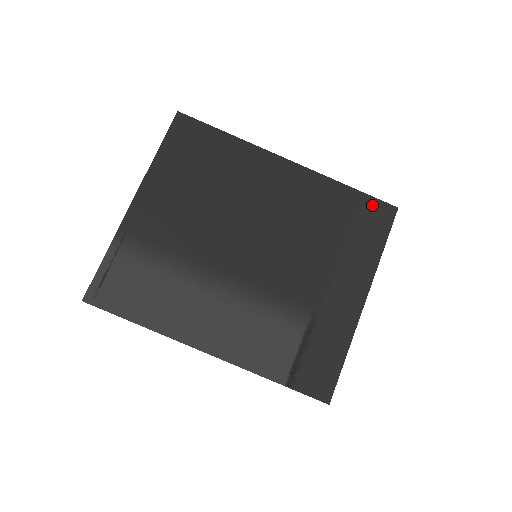
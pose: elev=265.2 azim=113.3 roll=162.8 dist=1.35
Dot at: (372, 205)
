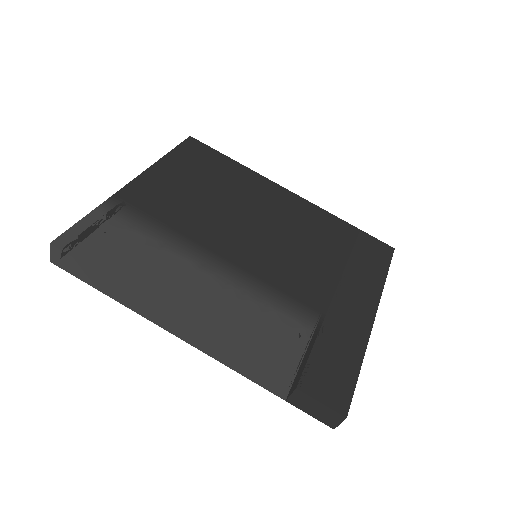
Dot at: (370, 241)
